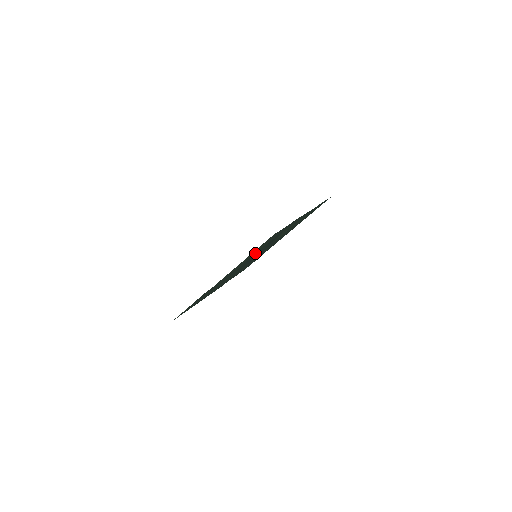
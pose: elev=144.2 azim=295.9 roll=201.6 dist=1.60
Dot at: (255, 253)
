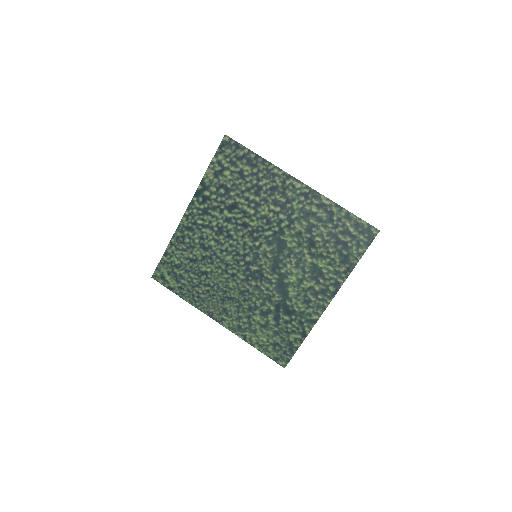
Dot at: (260, 316)
